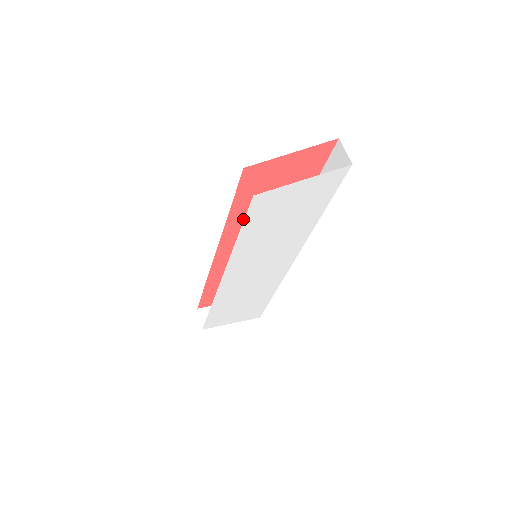
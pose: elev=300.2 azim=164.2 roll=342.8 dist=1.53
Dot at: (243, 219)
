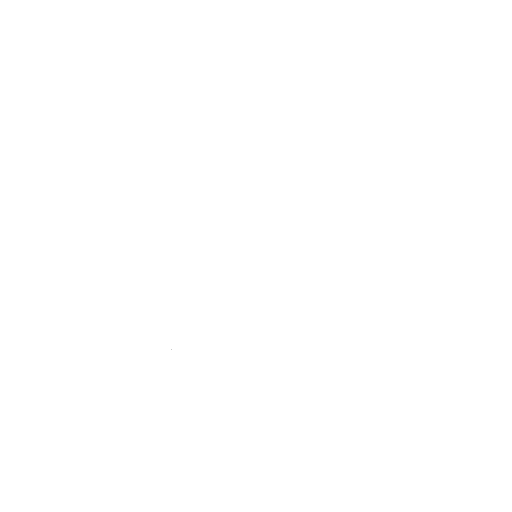
Dot at: occluded
